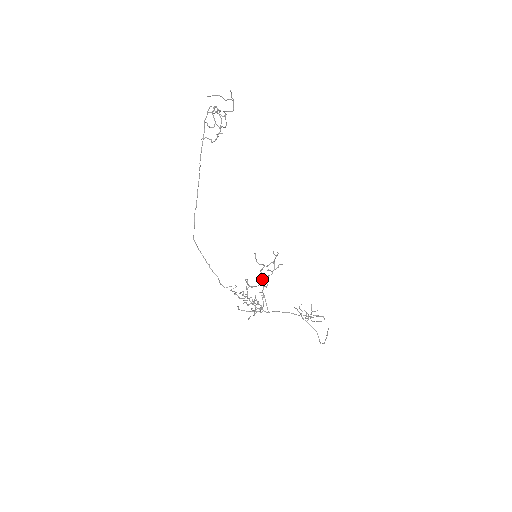
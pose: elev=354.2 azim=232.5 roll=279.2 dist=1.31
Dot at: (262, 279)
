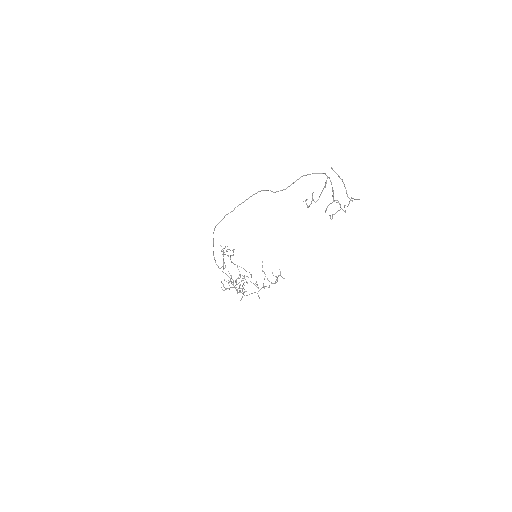
Dot at: occluded
